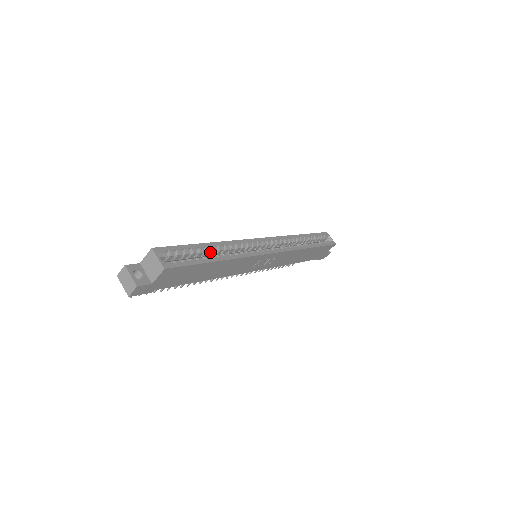
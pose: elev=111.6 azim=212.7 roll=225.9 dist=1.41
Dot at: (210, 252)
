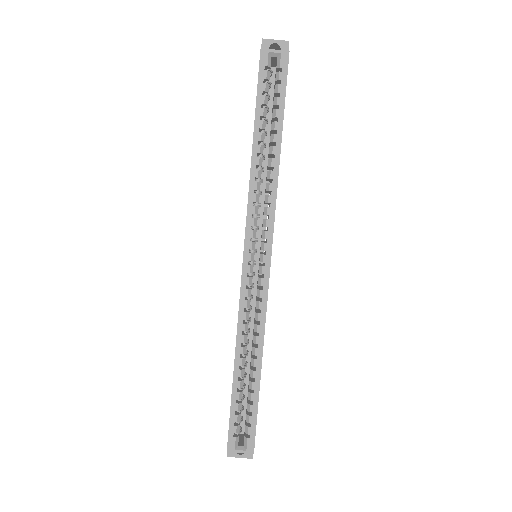
Dot at: (243, 366)
